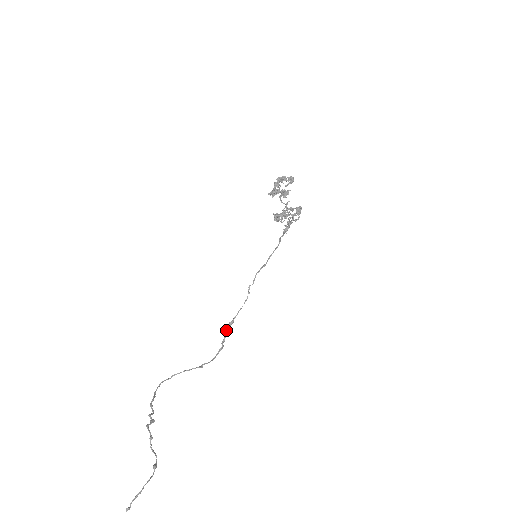
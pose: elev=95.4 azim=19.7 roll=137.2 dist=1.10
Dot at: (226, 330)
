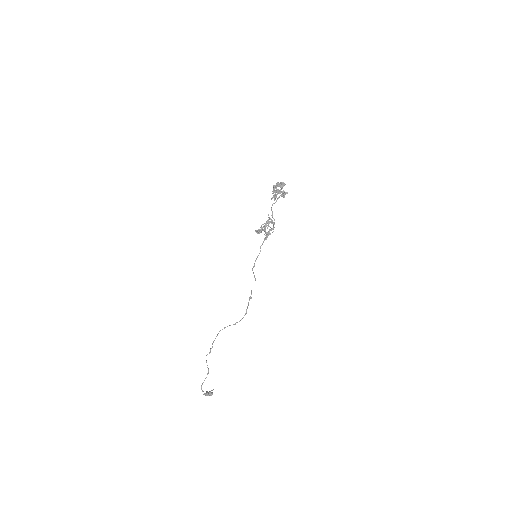
Dot at: (248, 302)
